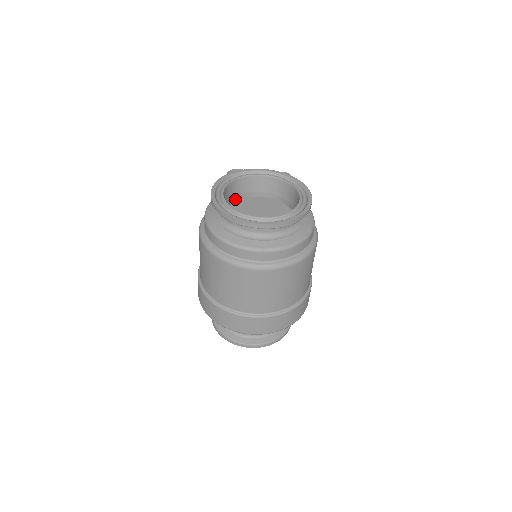
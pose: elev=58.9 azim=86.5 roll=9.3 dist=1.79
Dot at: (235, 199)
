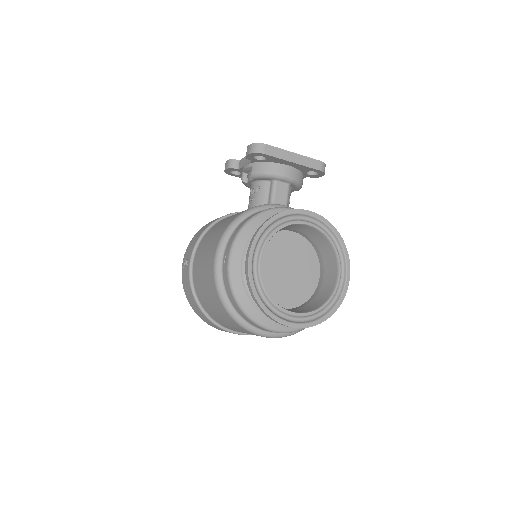
Dot at: occluded
